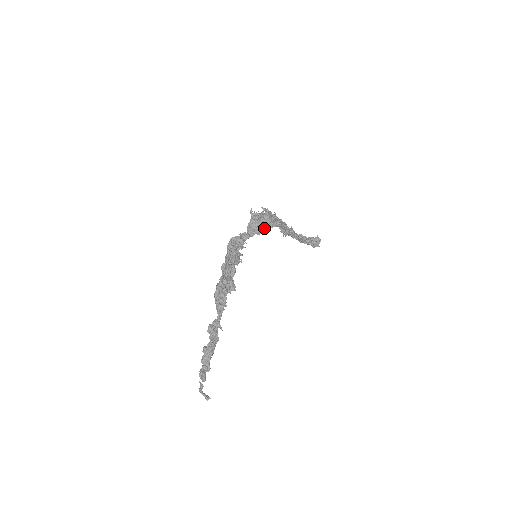
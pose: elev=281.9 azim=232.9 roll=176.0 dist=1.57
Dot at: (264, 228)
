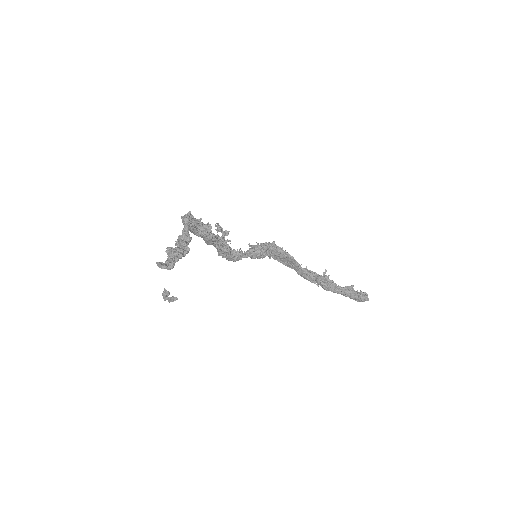
Dot at: (262, 243)
